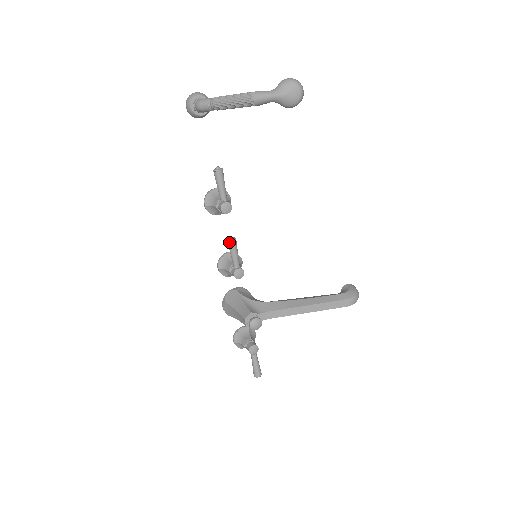
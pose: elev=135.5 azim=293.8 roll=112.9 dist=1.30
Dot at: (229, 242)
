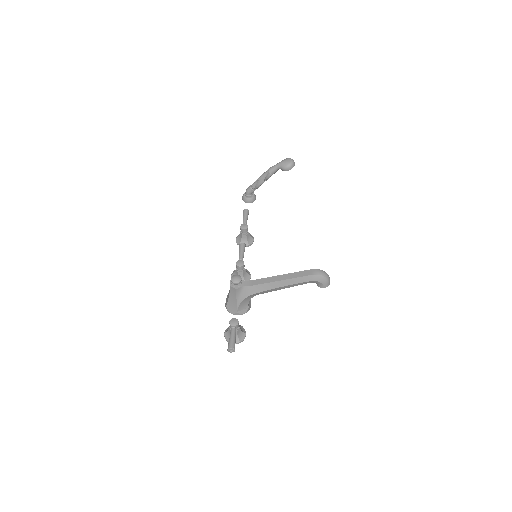
Dot at: (240, 244)
